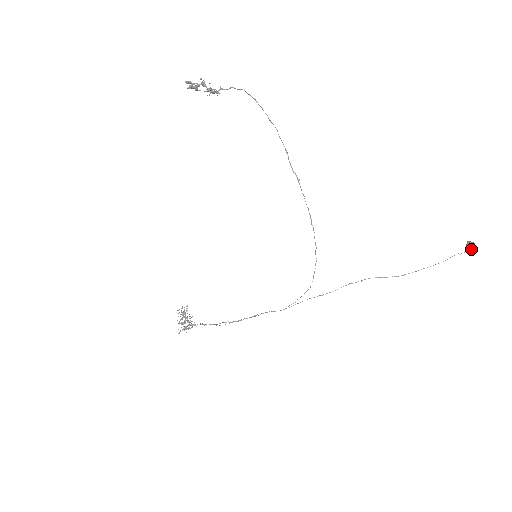
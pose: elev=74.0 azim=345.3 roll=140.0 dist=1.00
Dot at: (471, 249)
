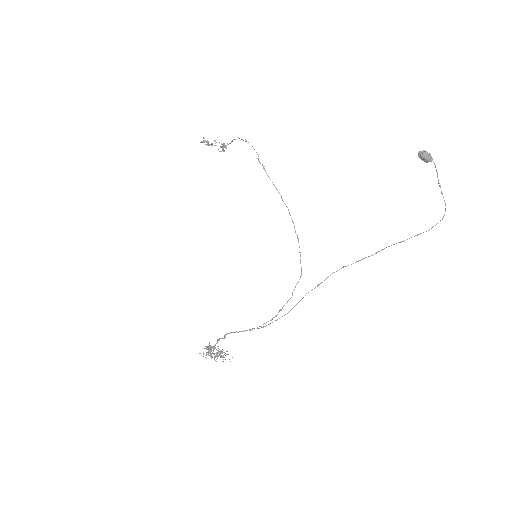
Dot at: occluded
